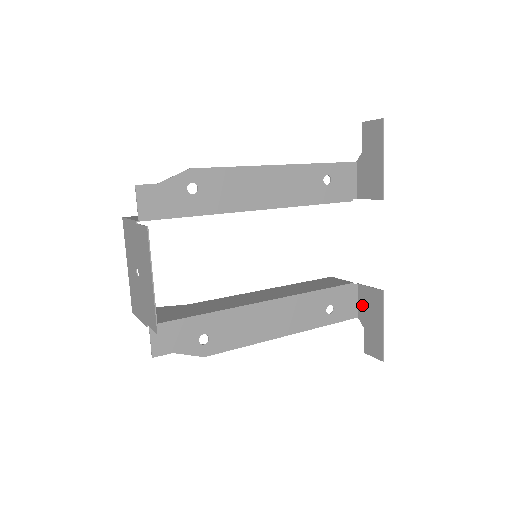
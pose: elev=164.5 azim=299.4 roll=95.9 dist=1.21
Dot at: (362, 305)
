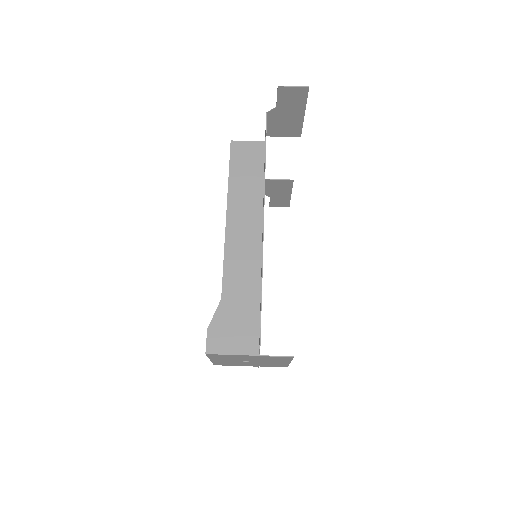
Dot at: (269, 188)
